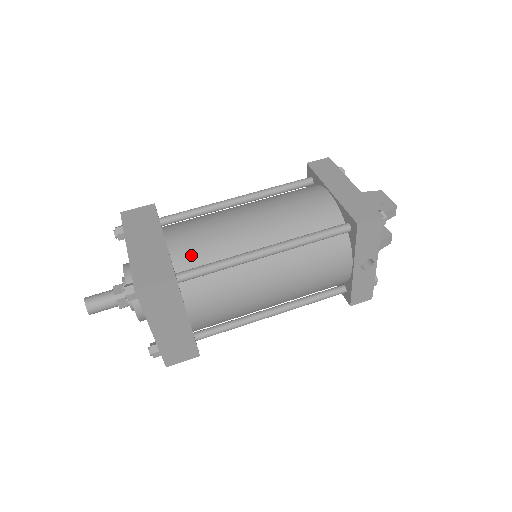
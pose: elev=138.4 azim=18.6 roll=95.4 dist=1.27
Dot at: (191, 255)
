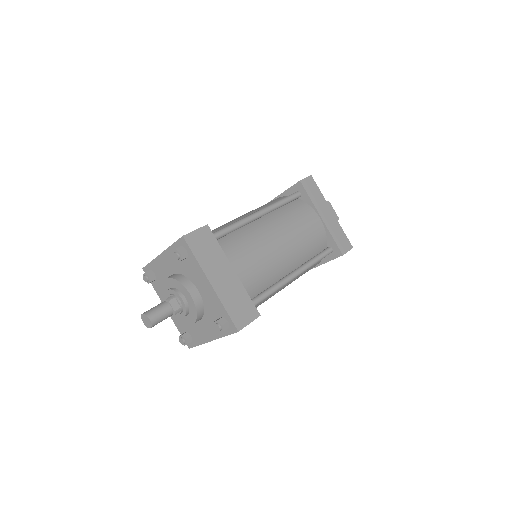
Dot at: (253, 285)
